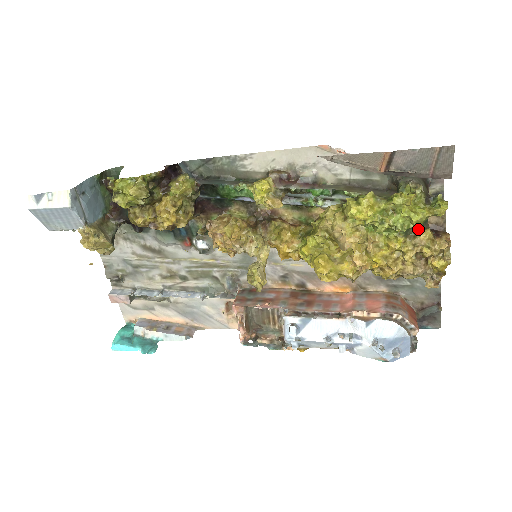
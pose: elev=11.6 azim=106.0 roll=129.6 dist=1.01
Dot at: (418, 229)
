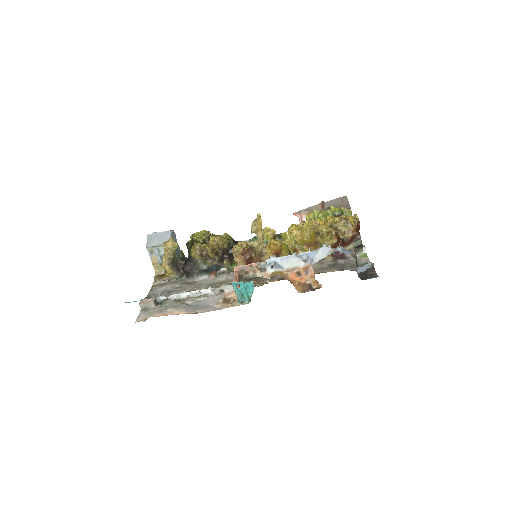
Dot at: occluded
